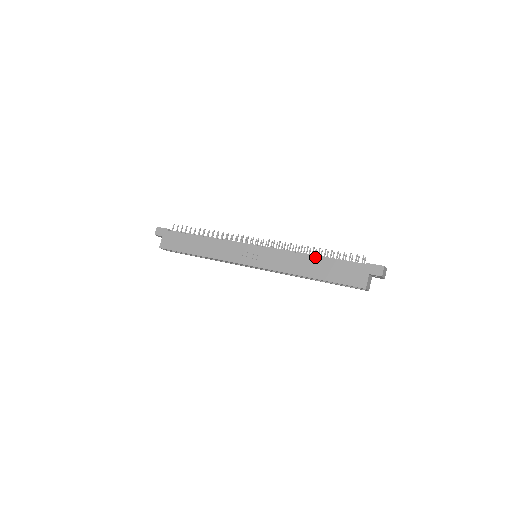
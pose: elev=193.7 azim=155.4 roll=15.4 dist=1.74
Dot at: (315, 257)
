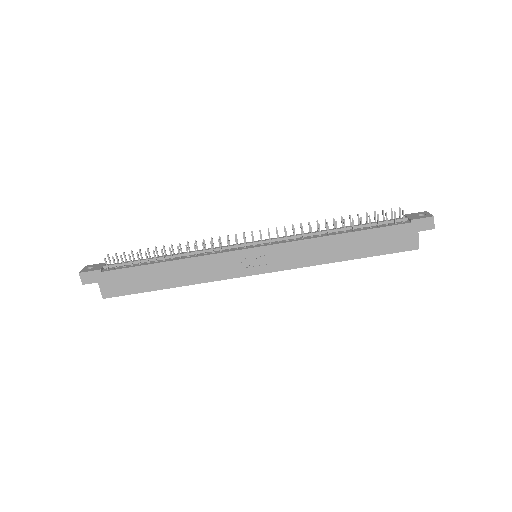
Dot at: (344, 235)
